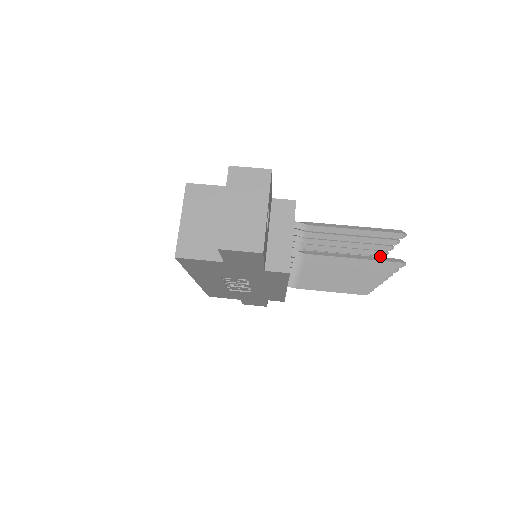
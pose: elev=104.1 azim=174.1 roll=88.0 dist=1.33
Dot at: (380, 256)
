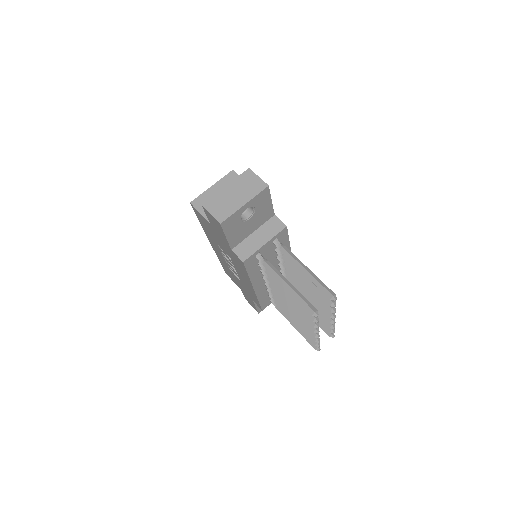
Dot at: (332, 319)
